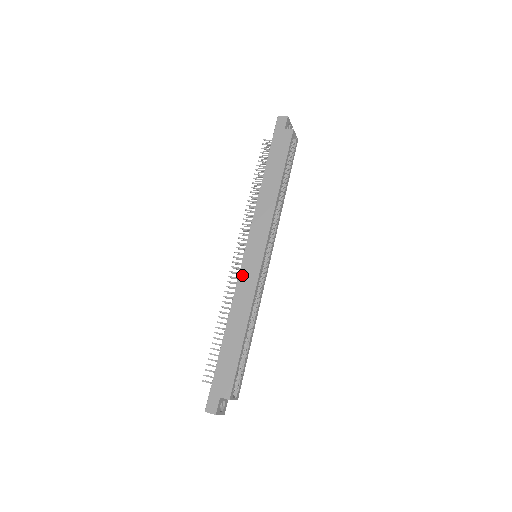
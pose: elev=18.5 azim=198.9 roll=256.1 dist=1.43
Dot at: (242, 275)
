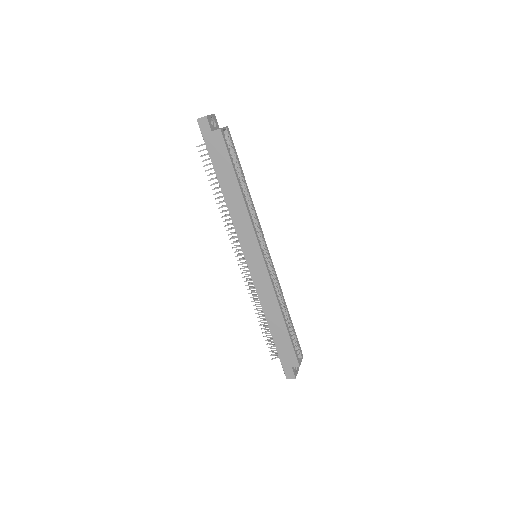
Dot at: (255, 280)
